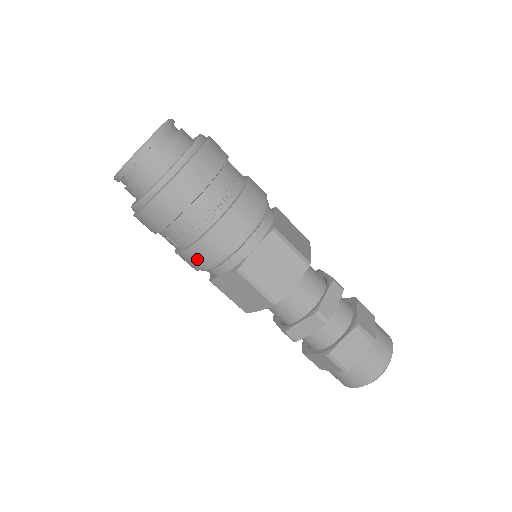
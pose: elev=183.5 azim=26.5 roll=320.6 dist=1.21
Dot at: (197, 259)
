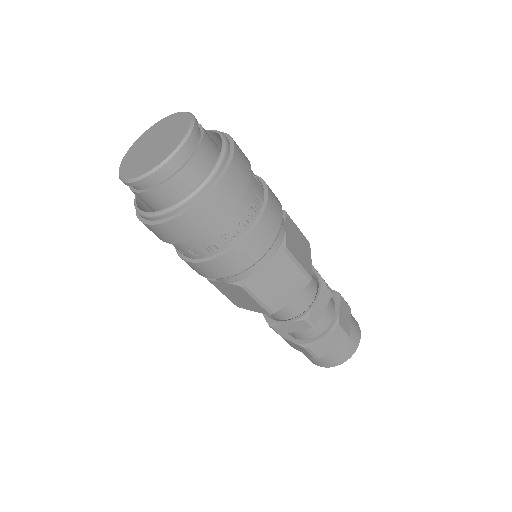
Dot at: (203, 271)
